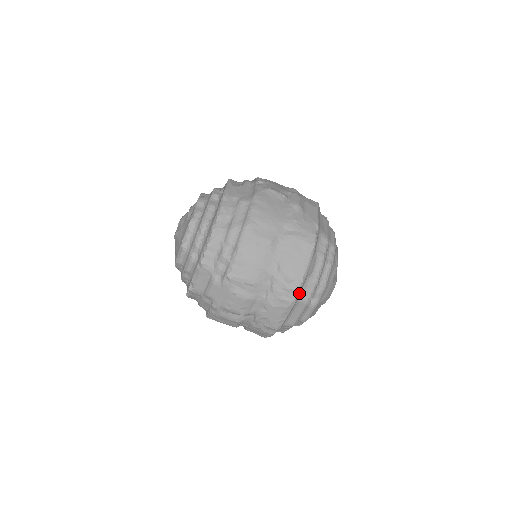
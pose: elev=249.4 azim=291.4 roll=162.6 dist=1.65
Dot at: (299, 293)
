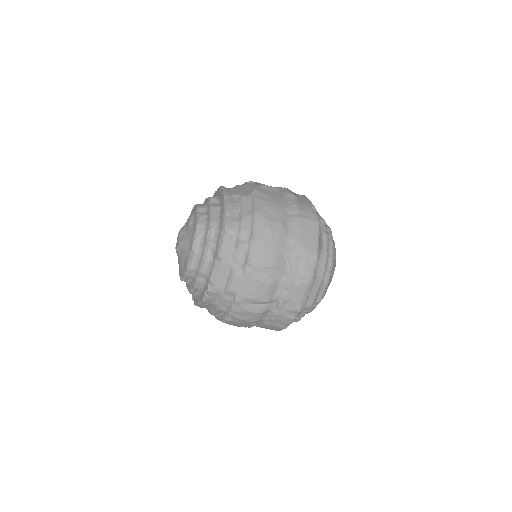
Dot at: (316, 268)
